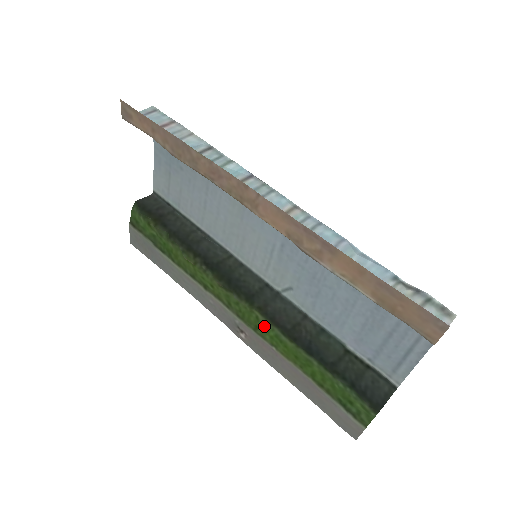
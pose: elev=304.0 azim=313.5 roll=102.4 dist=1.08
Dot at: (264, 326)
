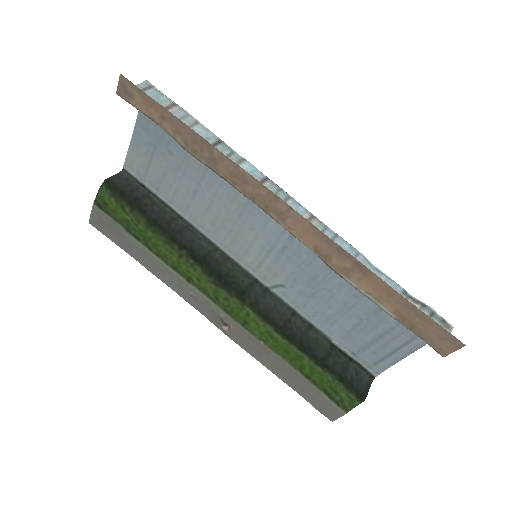
Dot at: (255, 322)
